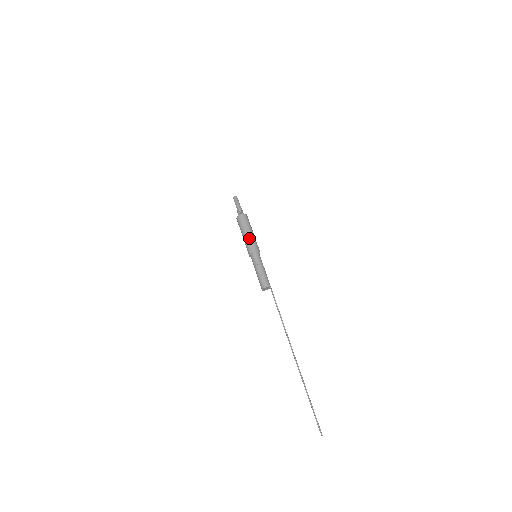
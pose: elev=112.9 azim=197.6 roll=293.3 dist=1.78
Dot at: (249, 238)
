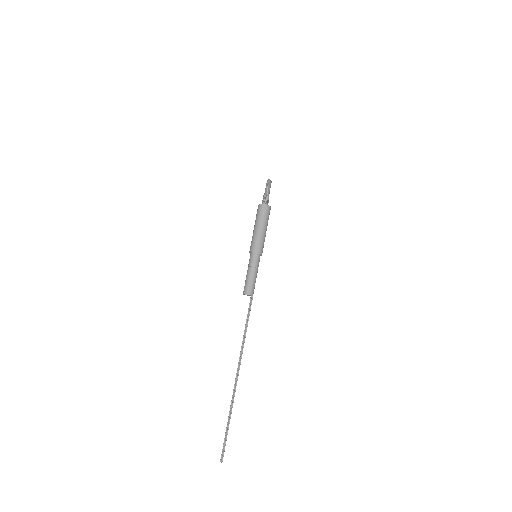
Dot at: (262, 235)
